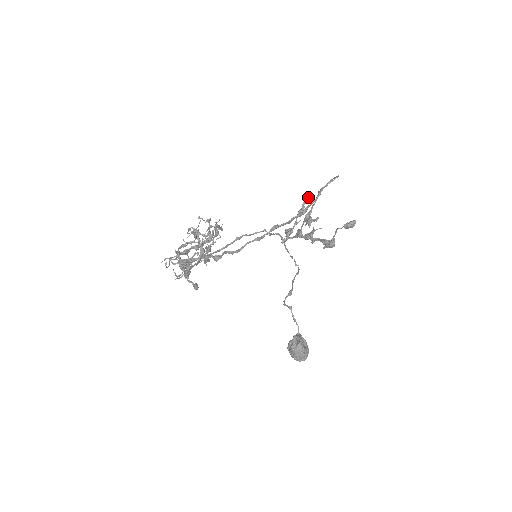
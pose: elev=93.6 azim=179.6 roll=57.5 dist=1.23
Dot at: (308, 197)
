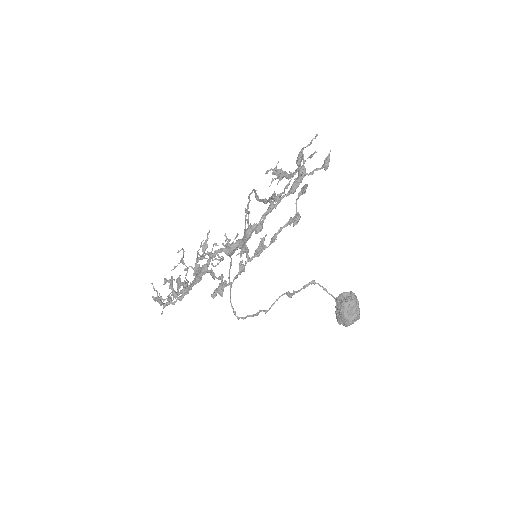
Dot at: occluded
